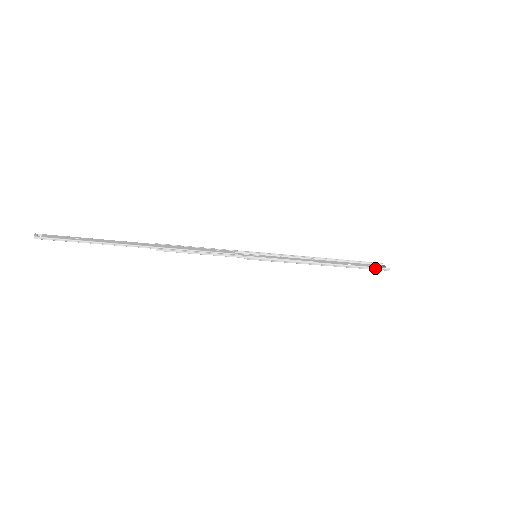
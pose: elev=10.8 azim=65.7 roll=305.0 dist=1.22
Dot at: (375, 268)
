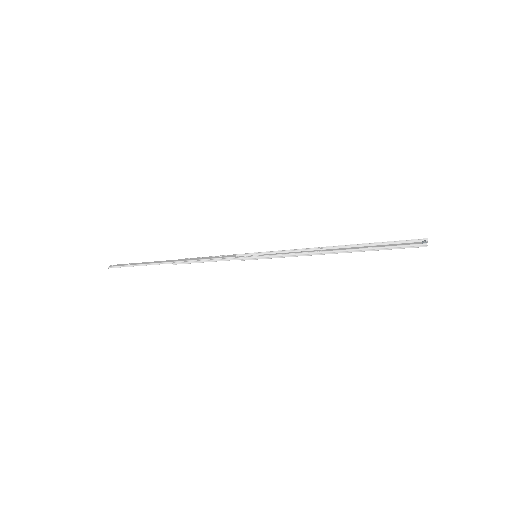
Dot at: (401, 246)
